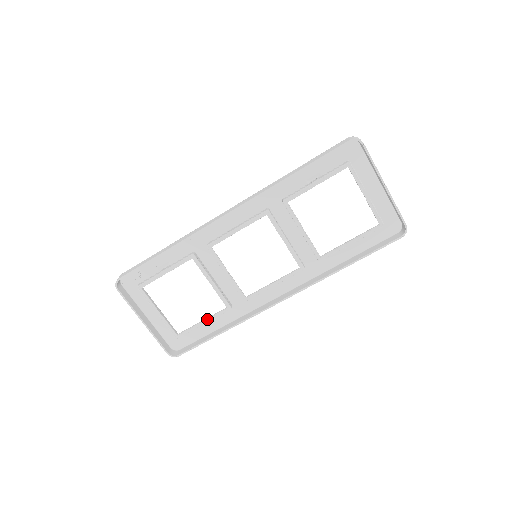
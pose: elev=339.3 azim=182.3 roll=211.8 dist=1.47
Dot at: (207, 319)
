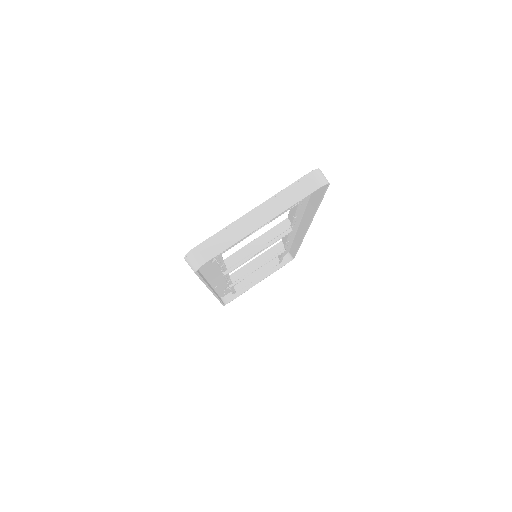
Dot at: occluded
